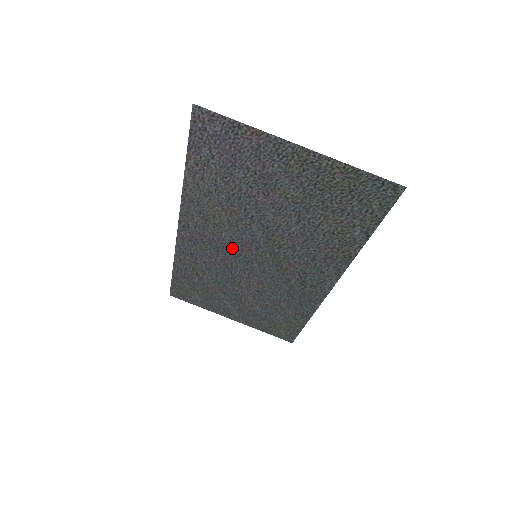
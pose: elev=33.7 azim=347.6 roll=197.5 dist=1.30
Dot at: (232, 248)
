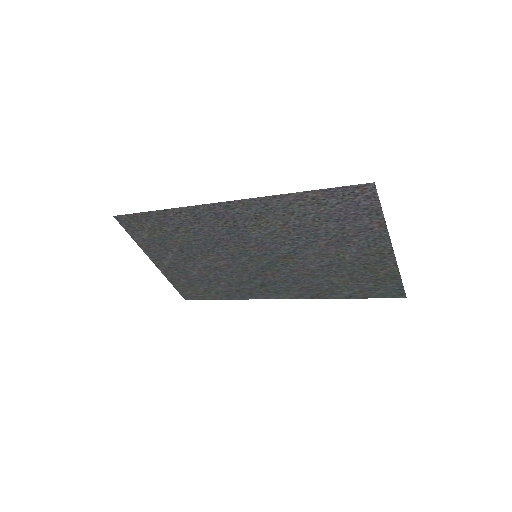
Dot at: (245, 241)
